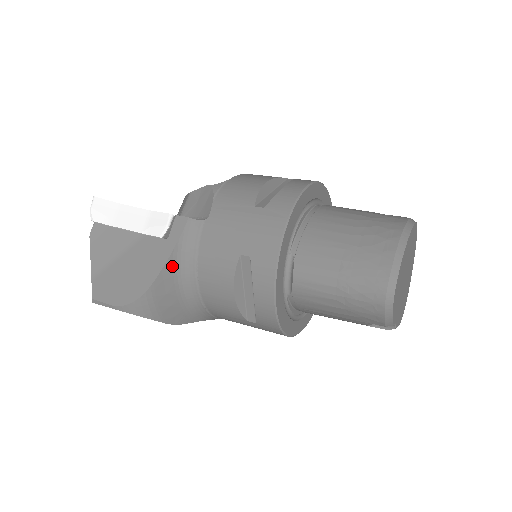
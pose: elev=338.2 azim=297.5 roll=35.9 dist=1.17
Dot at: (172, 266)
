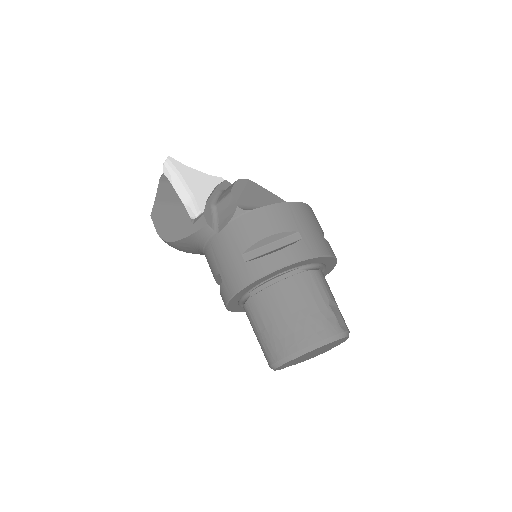
Dot at: (190, 240)
